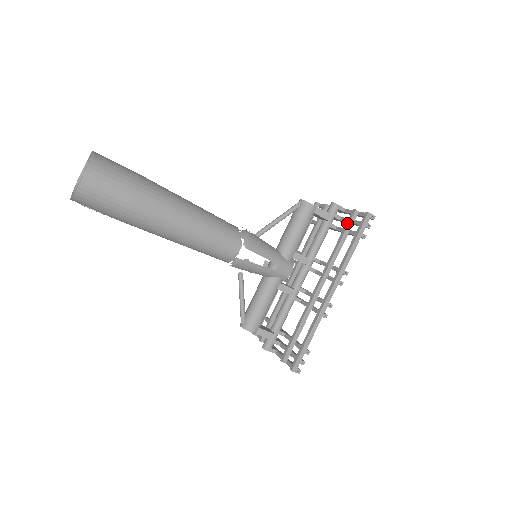
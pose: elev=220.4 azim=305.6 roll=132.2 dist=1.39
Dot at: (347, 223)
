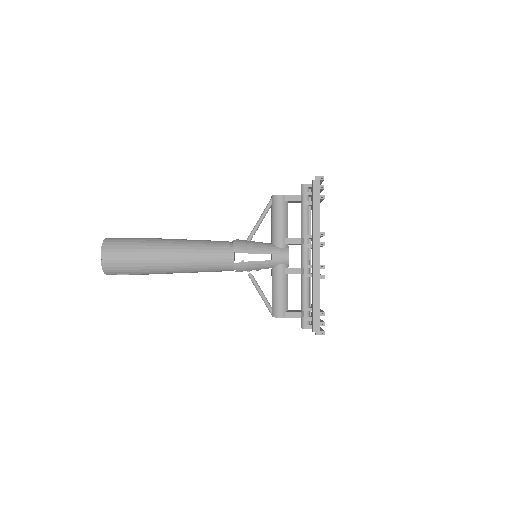
Dot at: (312, 194)
